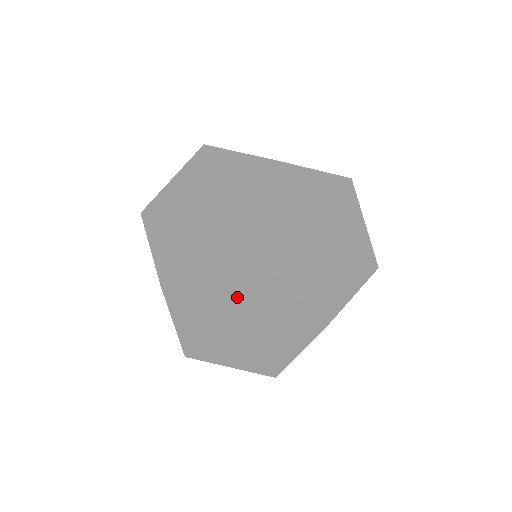
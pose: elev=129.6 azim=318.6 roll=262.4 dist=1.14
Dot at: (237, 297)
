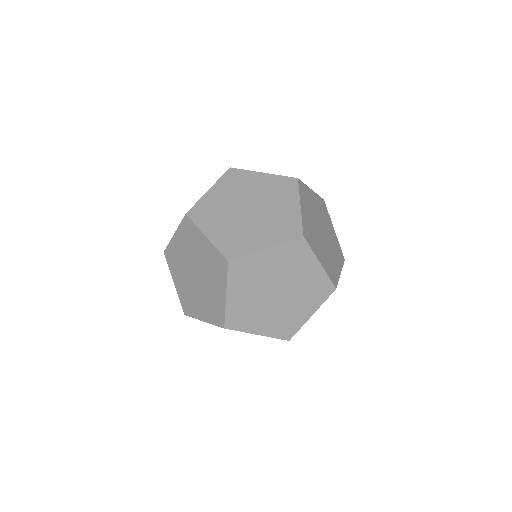
Dot at: occluded
